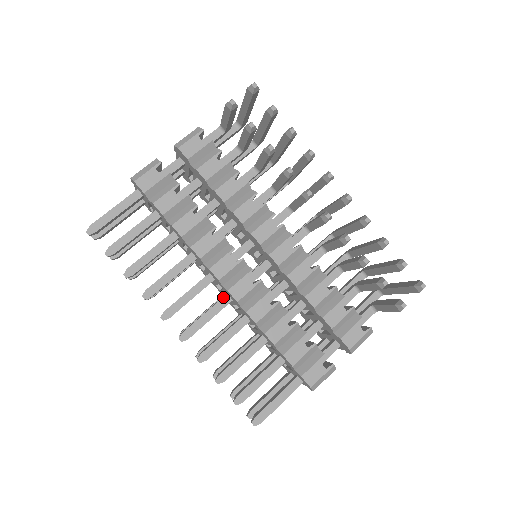
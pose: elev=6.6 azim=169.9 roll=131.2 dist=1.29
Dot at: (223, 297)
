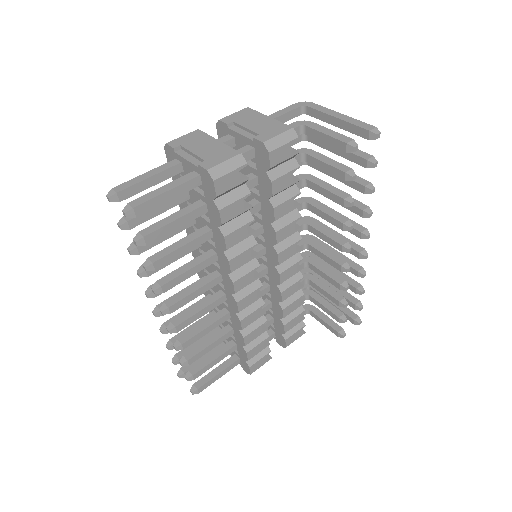
Dot at: (221, 297)
